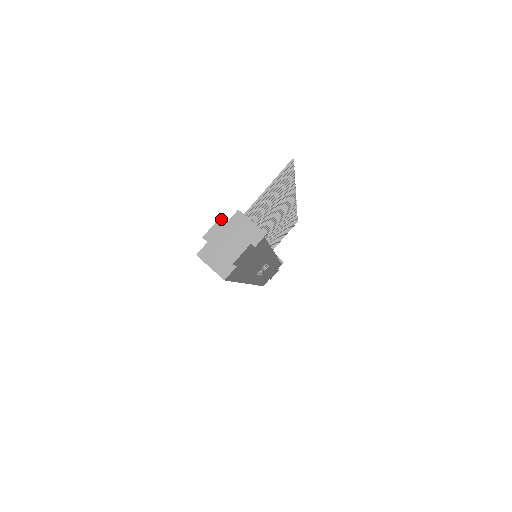
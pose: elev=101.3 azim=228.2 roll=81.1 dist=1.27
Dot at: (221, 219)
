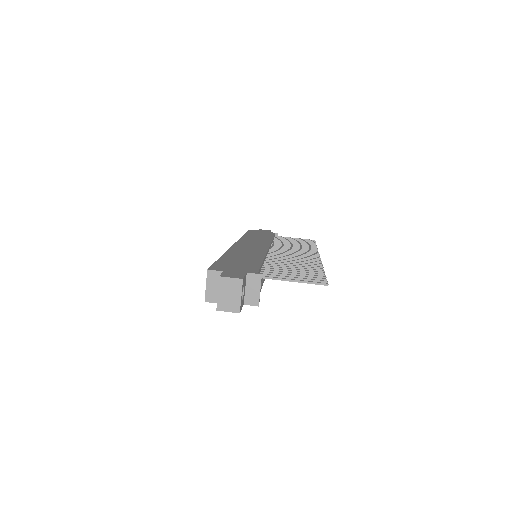
Dot at: (242, 280)
